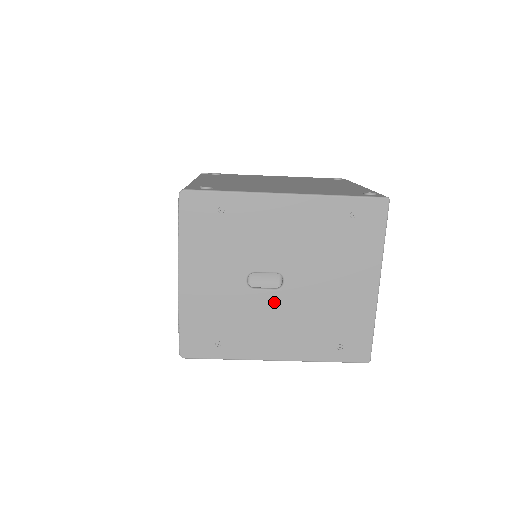
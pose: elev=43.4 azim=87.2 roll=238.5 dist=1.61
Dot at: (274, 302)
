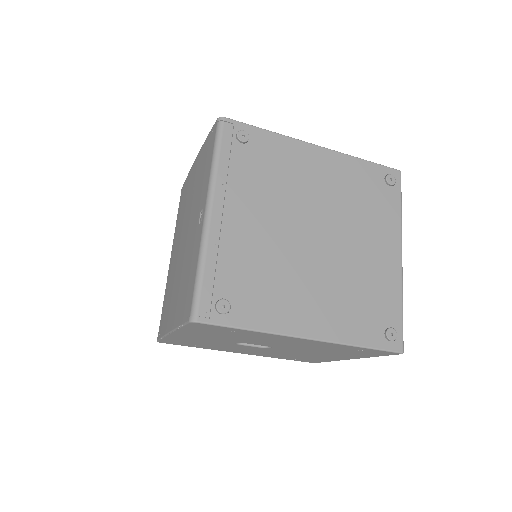
Dot at: occluded
